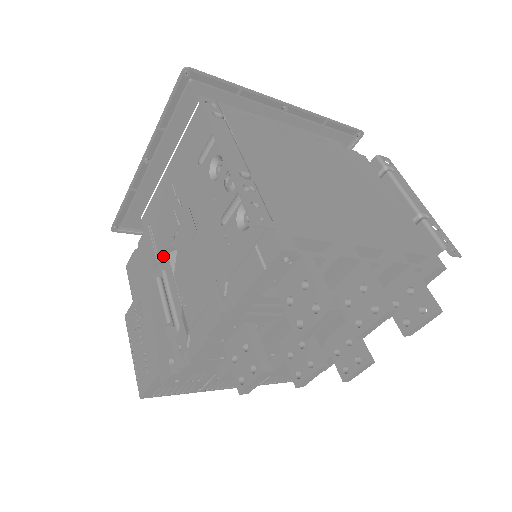
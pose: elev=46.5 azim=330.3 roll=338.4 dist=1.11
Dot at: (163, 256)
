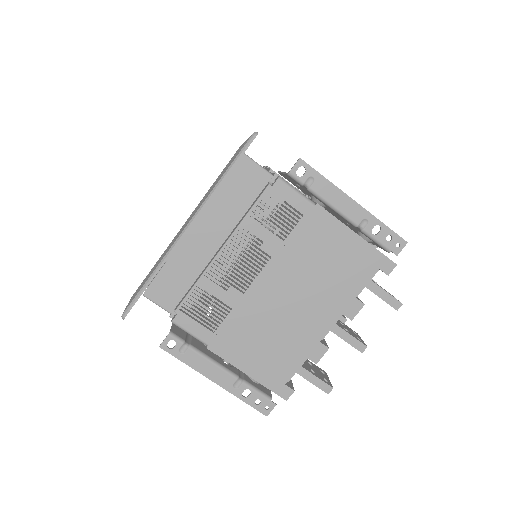
Dot at: occluded
